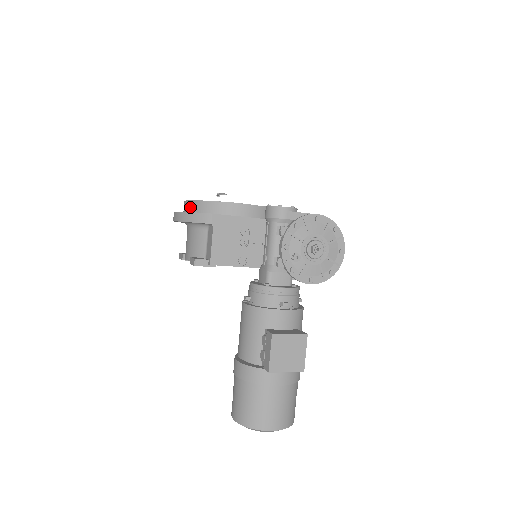
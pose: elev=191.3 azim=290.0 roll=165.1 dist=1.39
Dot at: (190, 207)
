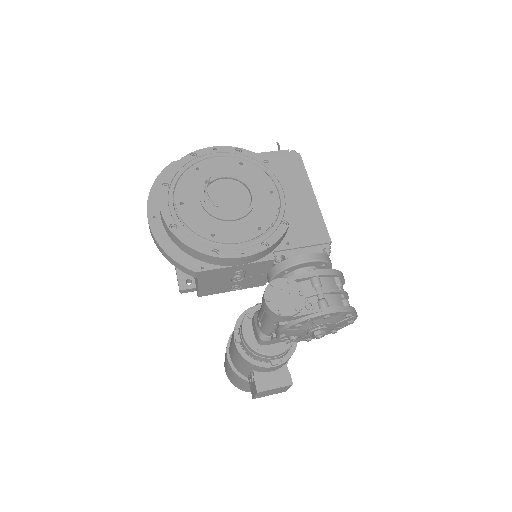
Dot at: (167, 231)
